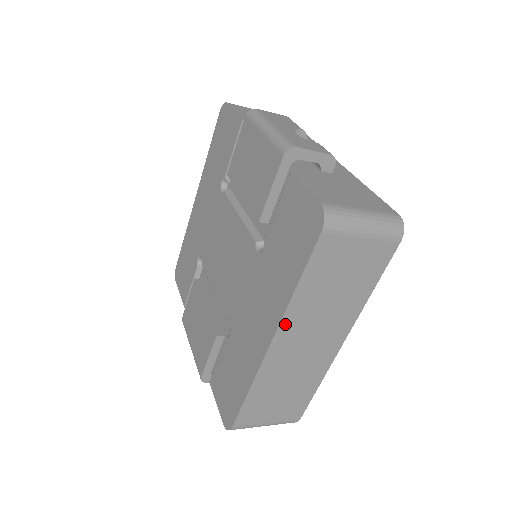
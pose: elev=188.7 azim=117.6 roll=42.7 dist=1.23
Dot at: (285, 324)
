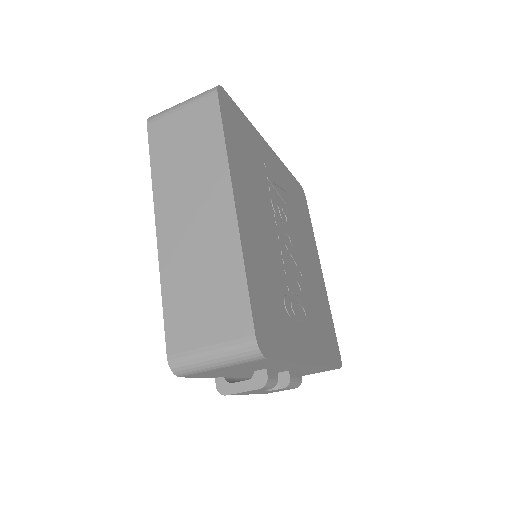
Dot at: (159, 205)
